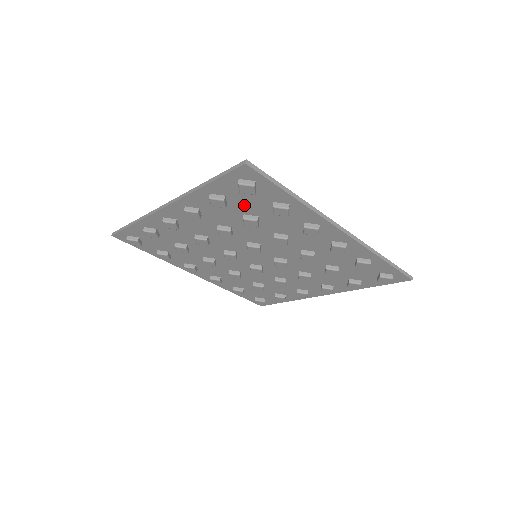
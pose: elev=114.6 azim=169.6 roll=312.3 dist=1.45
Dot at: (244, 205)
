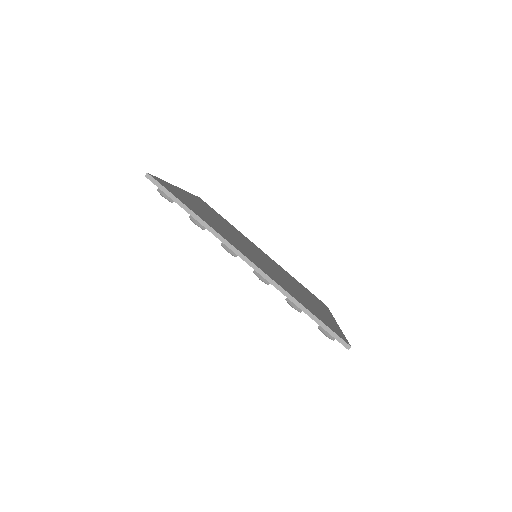
Dot at: occluded
